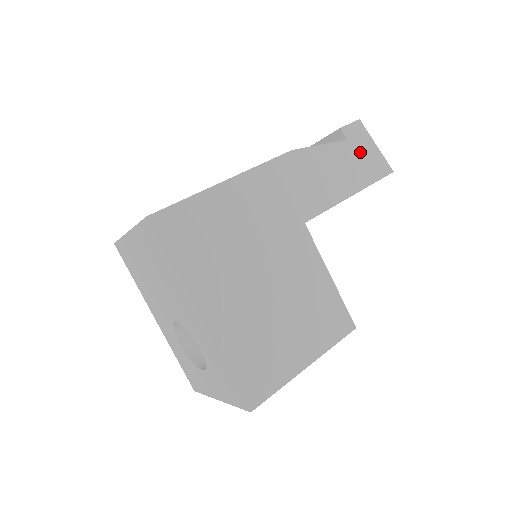
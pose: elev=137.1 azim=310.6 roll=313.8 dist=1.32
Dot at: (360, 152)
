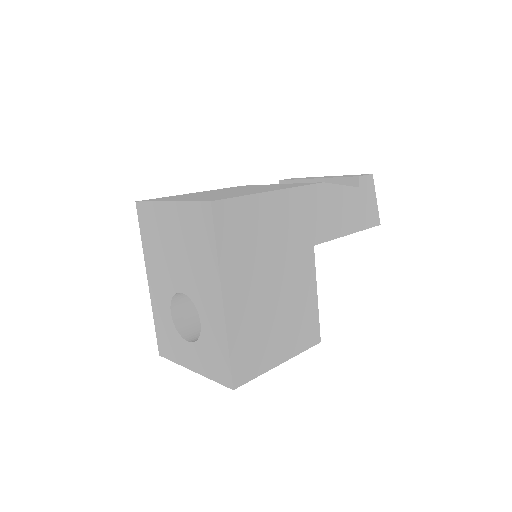
Dot at: (365, 201)
